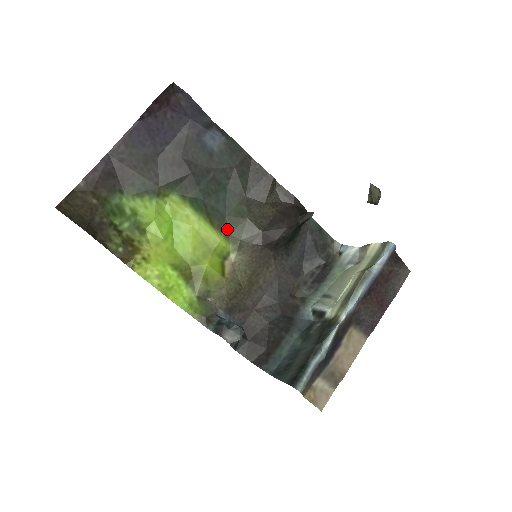
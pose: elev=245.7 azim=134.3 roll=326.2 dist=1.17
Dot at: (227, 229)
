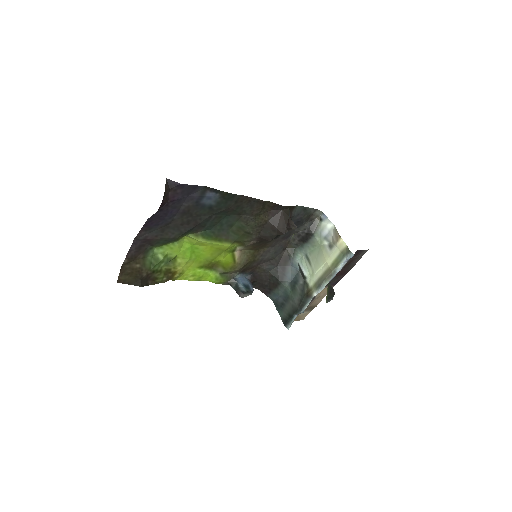
Dot at: (232, 238)
